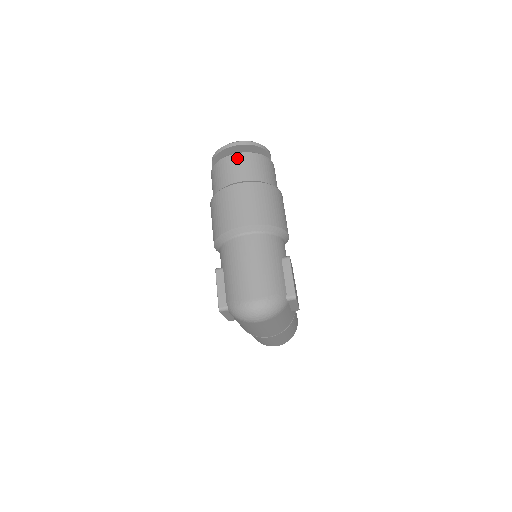
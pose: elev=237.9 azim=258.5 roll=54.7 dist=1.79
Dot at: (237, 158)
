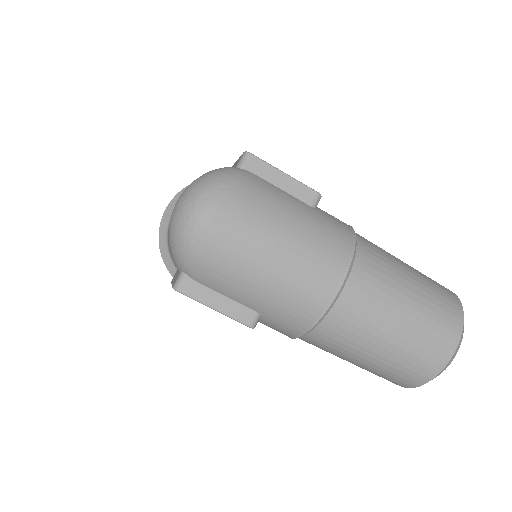
Dot at: occluded
